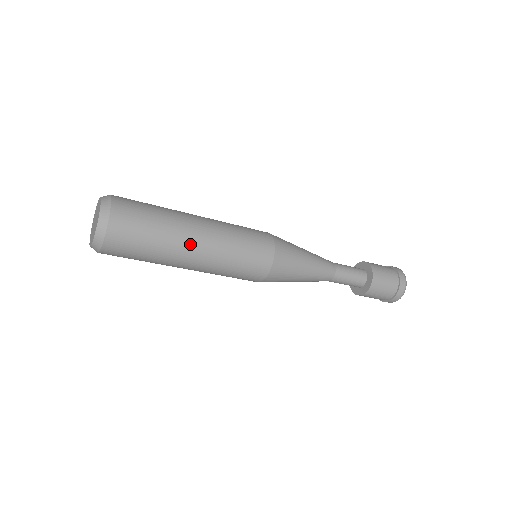
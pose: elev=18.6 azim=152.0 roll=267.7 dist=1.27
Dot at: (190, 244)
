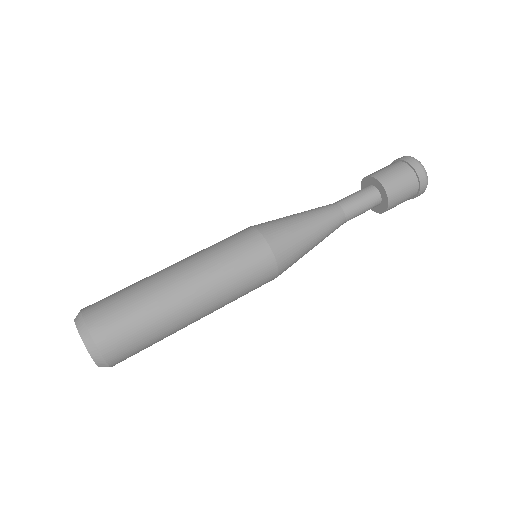
Dot at: (168, 275)
